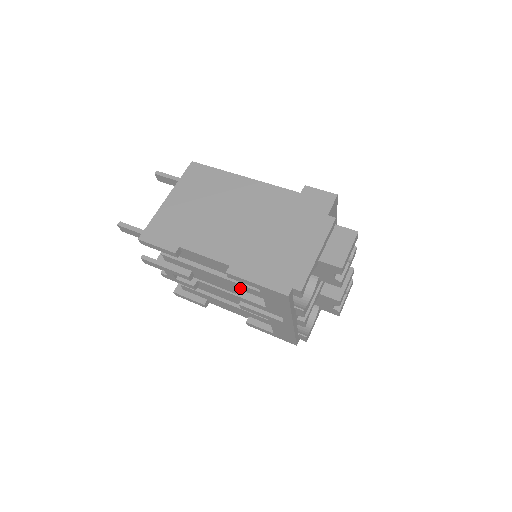
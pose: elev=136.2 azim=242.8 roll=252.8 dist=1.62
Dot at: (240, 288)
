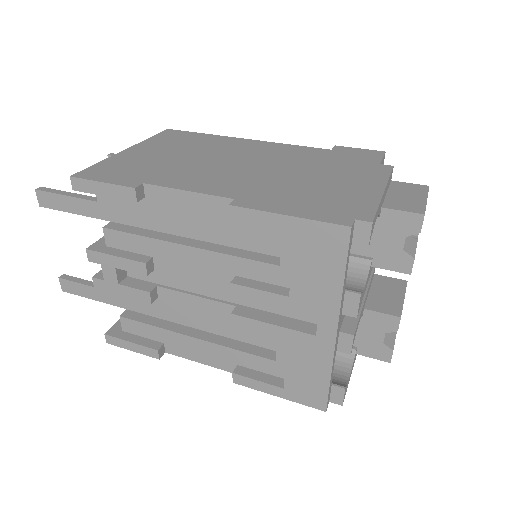
Dot at: (240, 271)
